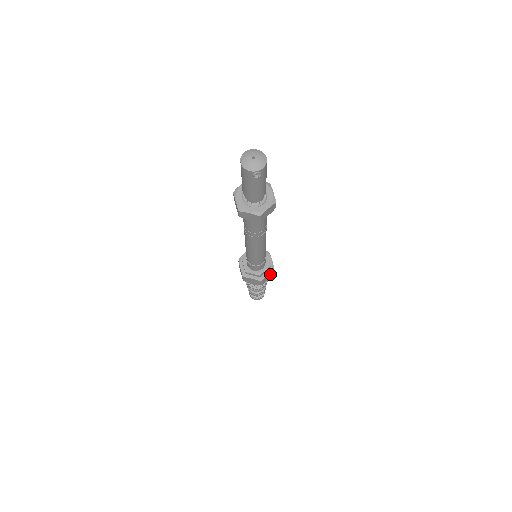
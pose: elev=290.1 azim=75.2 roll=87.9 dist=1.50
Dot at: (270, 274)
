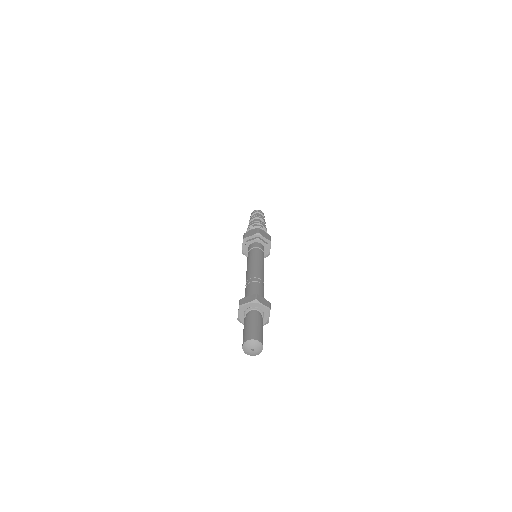
Dot at: occluded
